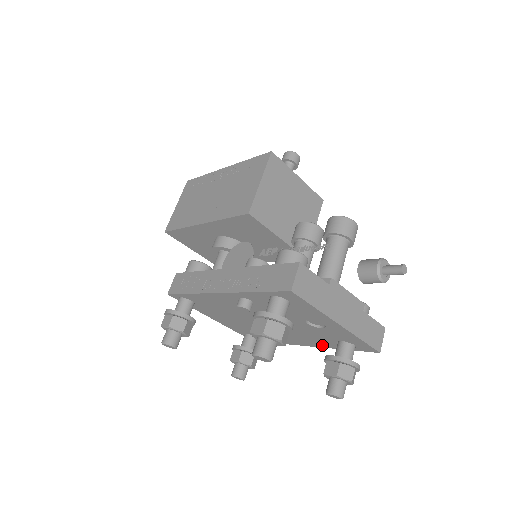
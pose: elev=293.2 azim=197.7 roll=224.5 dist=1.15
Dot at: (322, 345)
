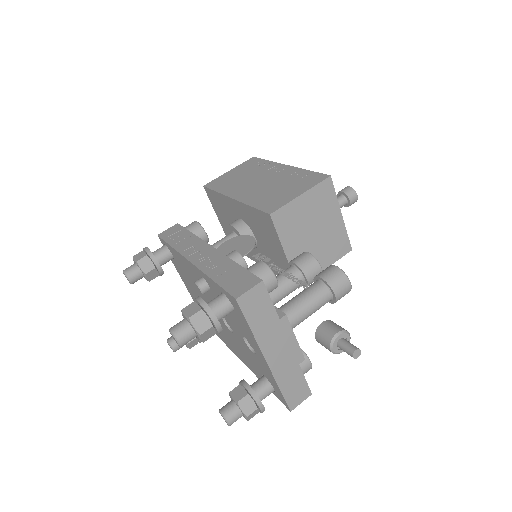
Dot at: (252, 369)
